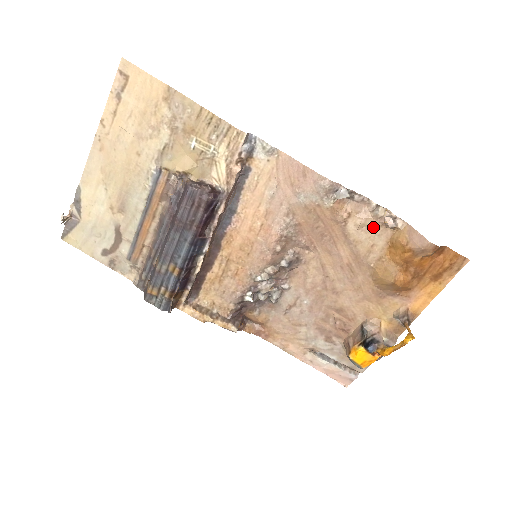
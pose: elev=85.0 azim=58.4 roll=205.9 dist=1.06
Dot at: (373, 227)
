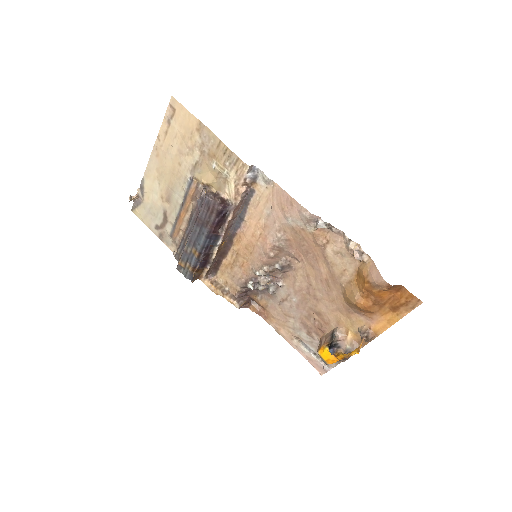
Dot at: (346, 256)
